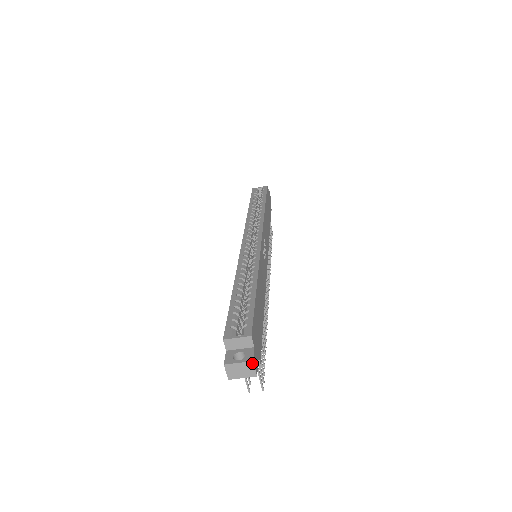
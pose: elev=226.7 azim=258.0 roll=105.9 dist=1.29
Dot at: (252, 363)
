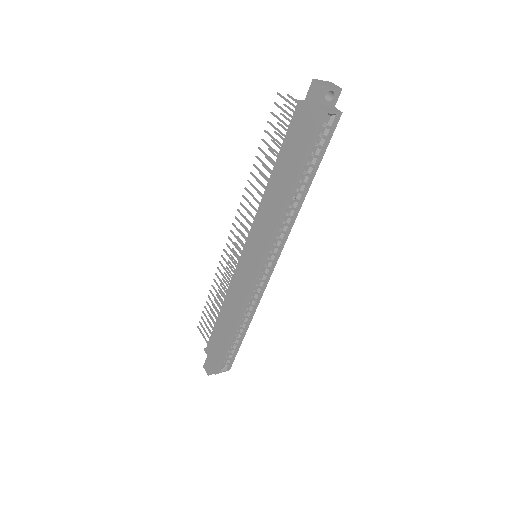
Dot at: occluded
